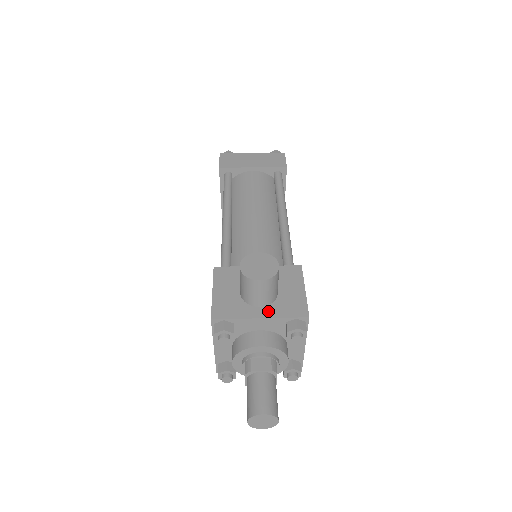
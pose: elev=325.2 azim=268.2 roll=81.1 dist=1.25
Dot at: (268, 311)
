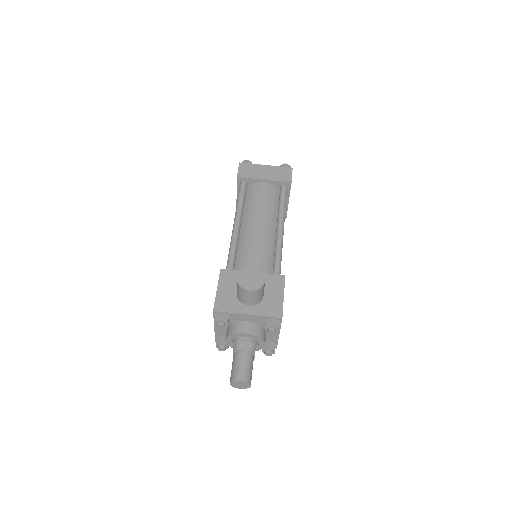
Dot at: (254, 310)
